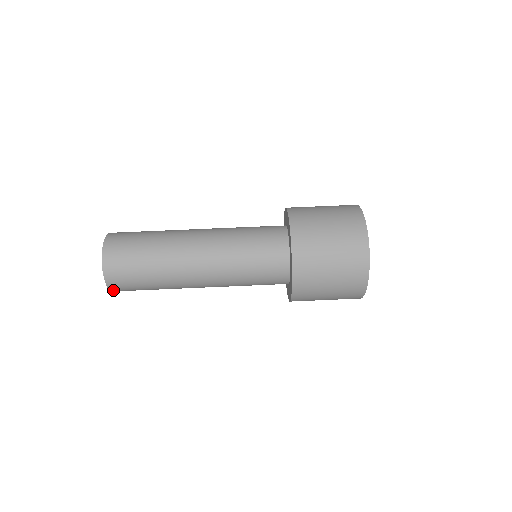
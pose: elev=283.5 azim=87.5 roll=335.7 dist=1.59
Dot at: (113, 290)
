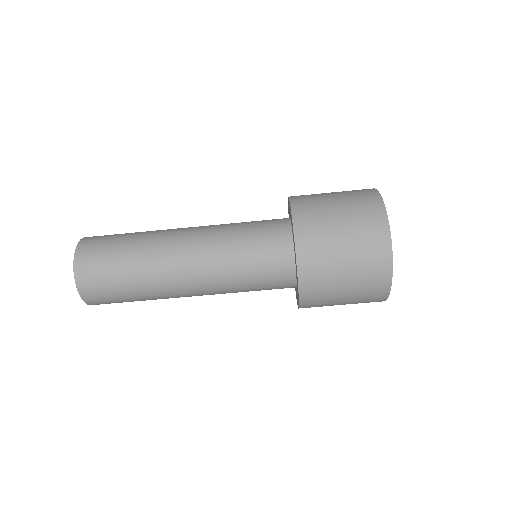
Dot at: (94, 304)
